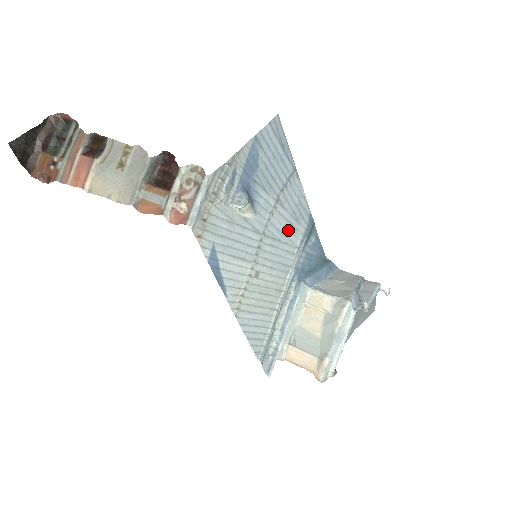
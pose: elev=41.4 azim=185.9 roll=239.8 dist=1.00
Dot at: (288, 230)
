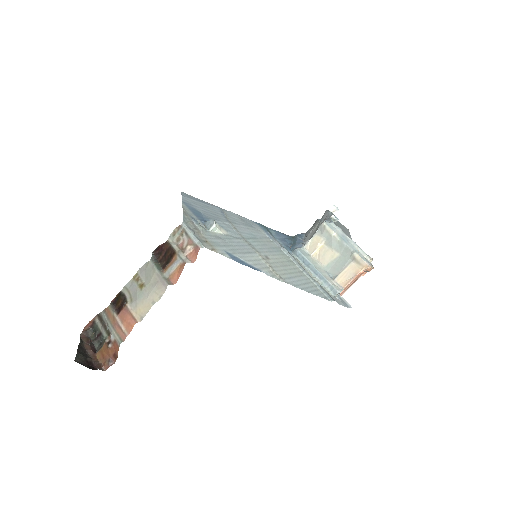
Dot at: (254, 233)
